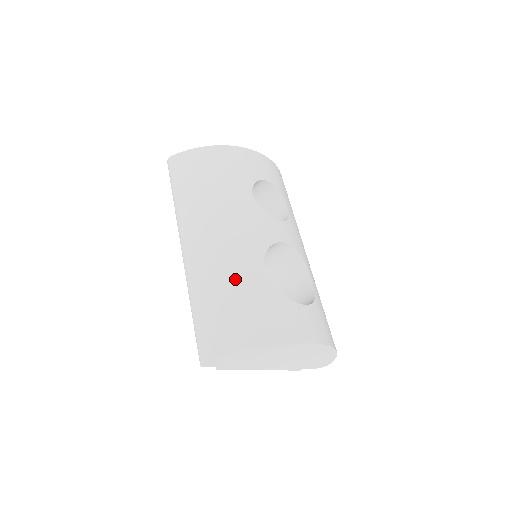
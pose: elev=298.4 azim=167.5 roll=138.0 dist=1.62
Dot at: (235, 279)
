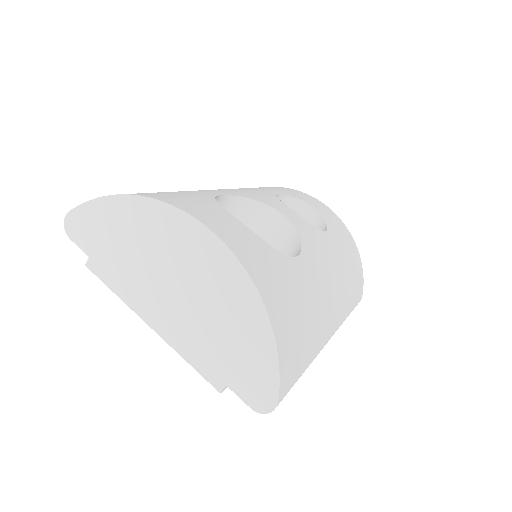
Dot at: occluded
